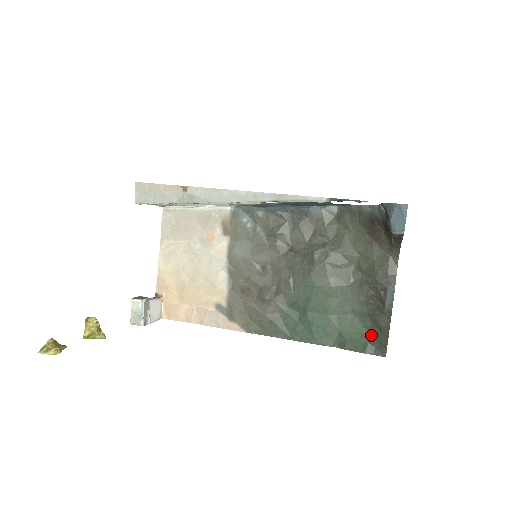
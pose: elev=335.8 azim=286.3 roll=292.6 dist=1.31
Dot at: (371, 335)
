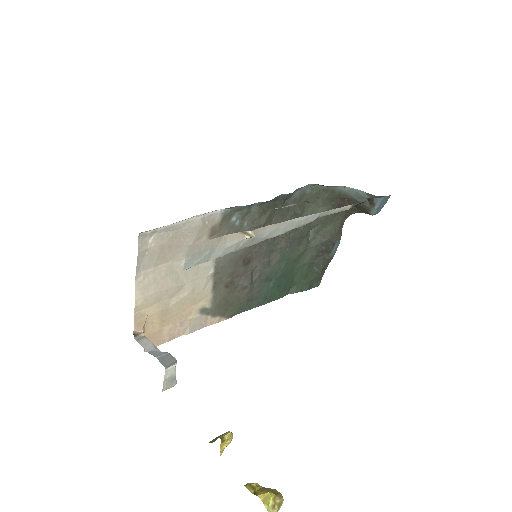
Dot at: (312, 275)
